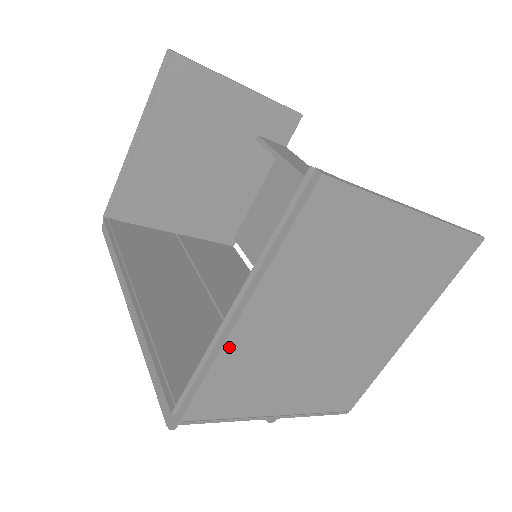
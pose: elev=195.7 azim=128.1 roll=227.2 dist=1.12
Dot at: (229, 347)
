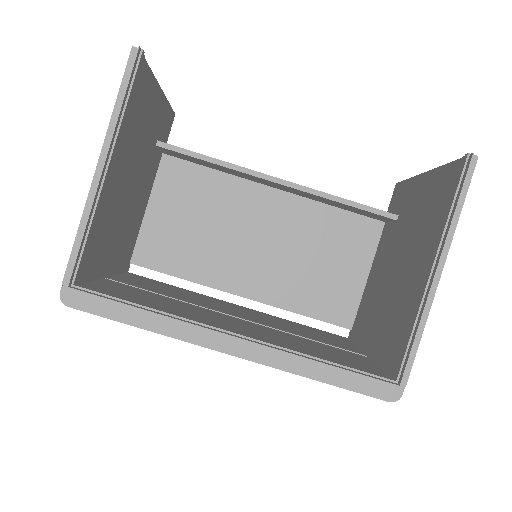
Dot at: (429, 303)
